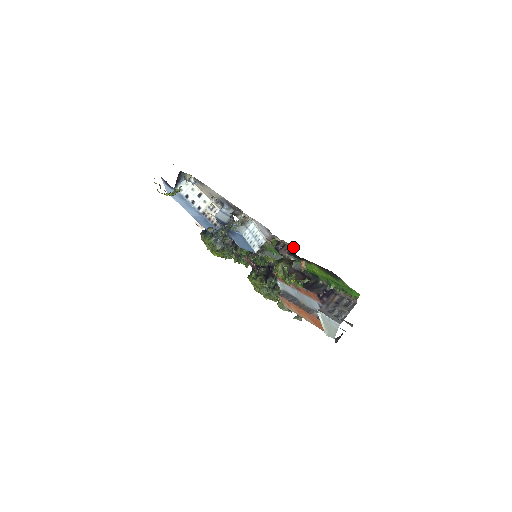
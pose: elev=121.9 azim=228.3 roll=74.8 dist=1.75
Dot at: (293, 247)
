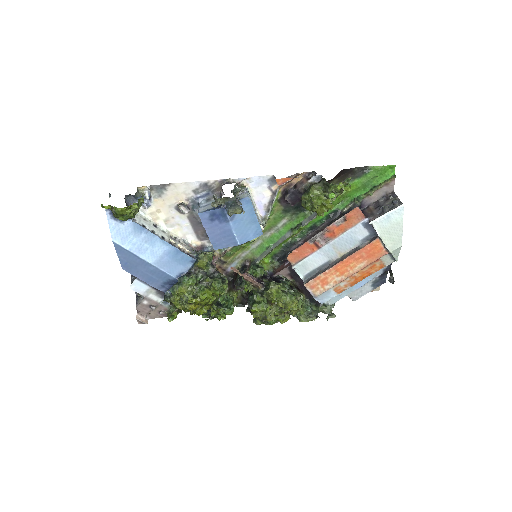
Dot at: (307, 175)
